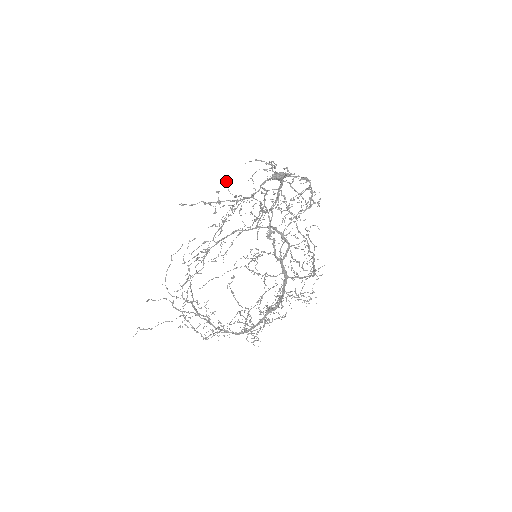
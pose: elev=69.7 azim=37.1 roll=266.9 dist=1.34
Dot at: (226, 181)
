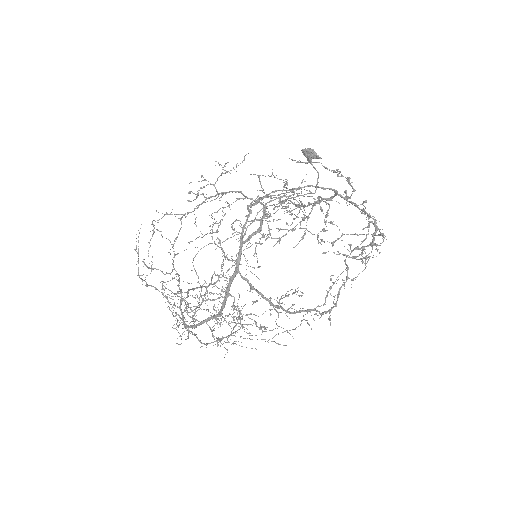
Dot at: occluded
